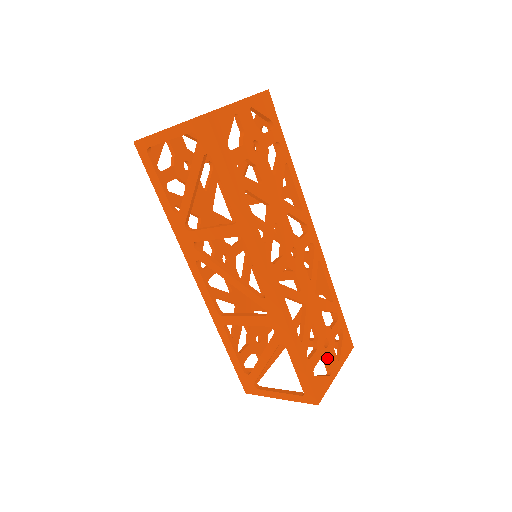
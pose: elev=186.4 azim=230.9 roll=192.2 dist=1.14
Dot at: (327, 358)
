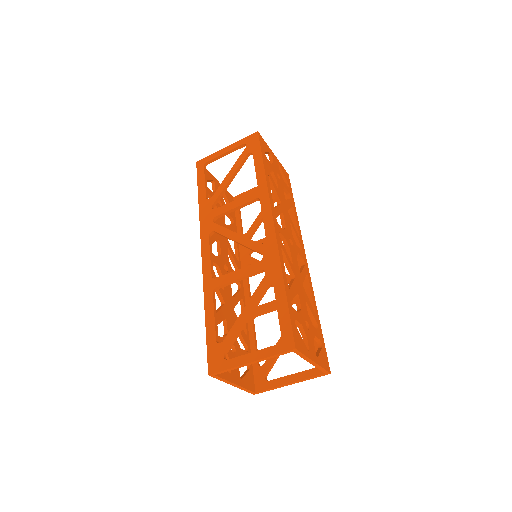
Dot at: (307, 335)
